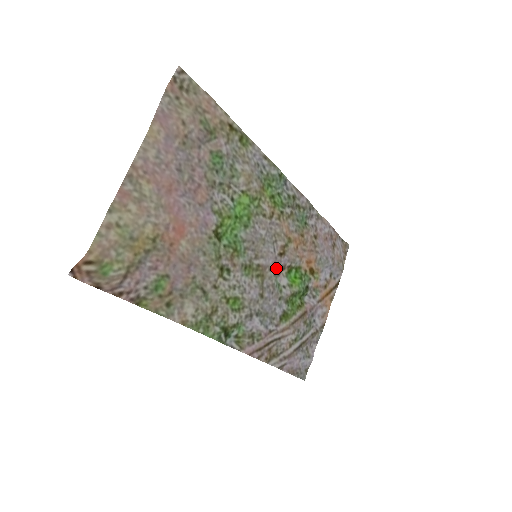
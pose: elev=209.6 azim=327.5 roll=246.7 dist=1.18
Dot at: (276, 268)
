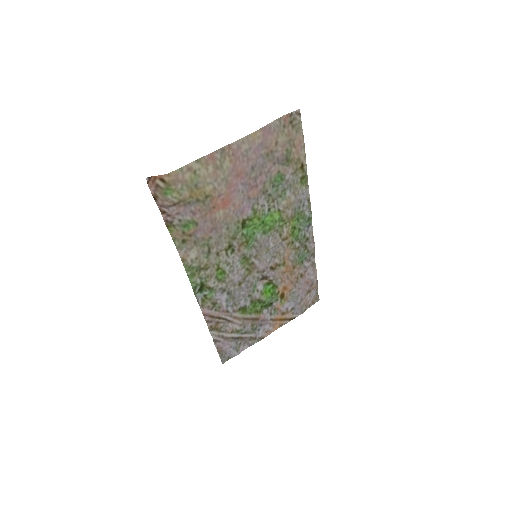
Dot at: (262, 274)
